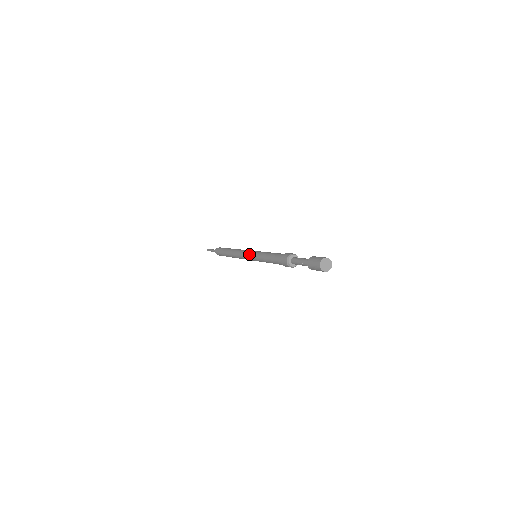
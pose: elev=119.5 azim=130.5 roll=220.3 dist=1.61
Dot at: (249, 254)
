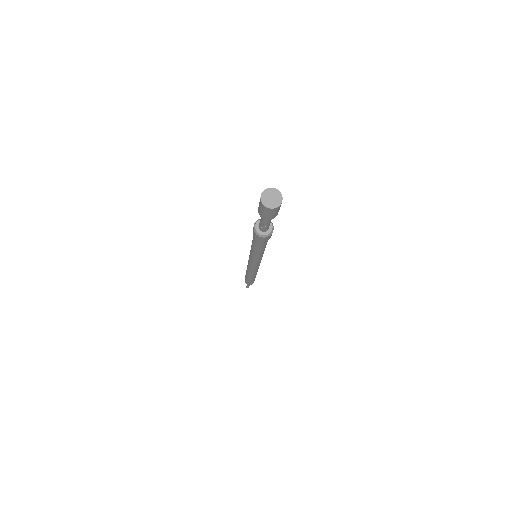
Dot at: (249, 261)
